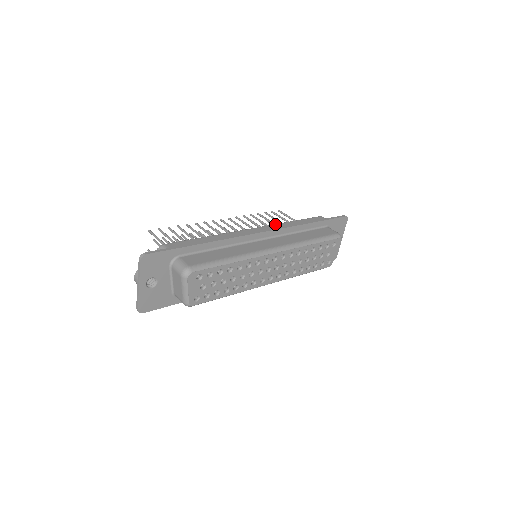
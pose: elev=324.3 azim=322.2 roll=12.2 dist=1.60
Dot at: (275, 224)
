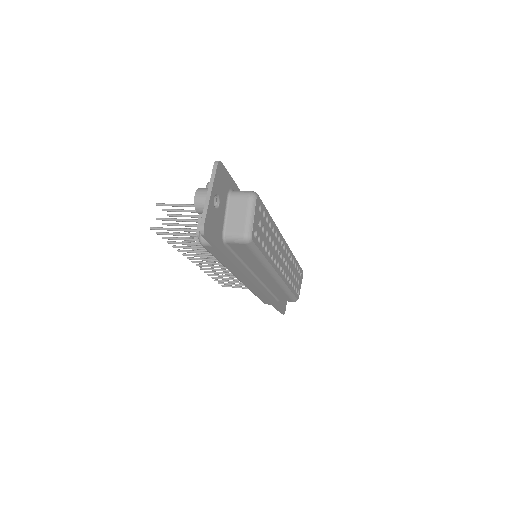
Dot at: occluded
